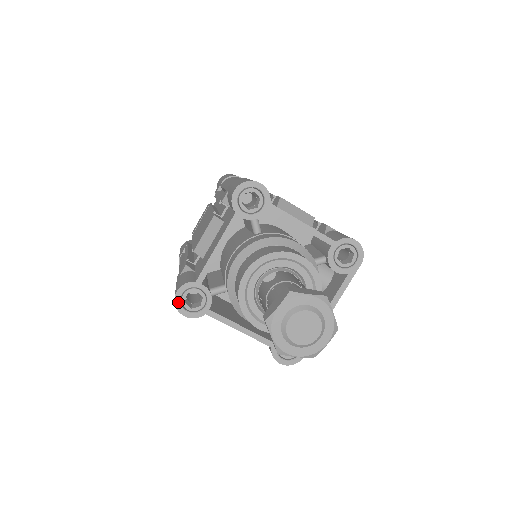
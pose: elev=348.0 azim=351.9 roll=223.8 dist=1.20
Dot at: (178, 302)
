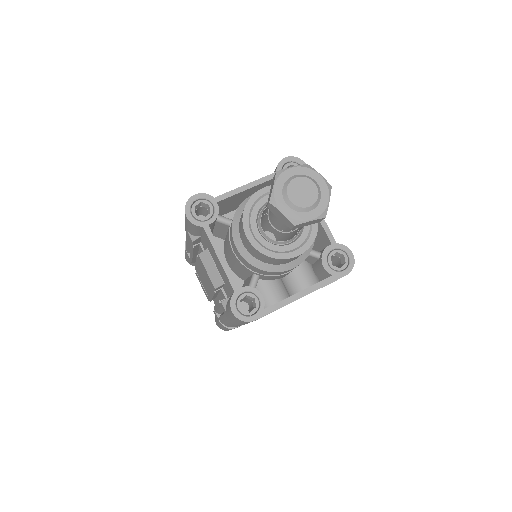
Dot at: (190, 203)
